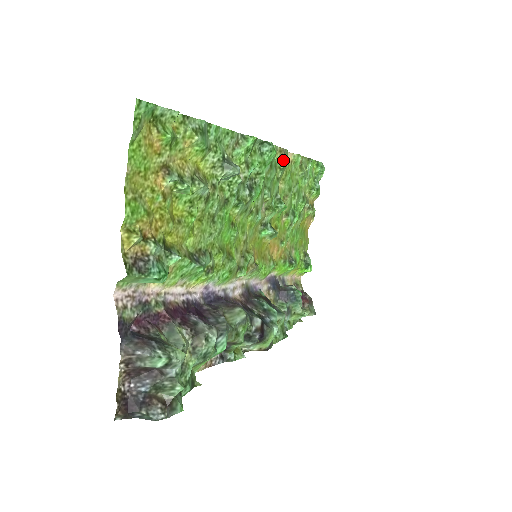
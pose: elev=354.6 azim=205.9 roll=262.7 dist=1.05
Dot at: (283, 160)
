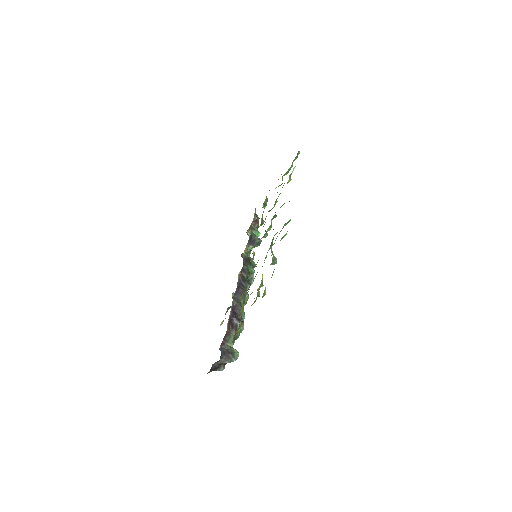
Dot at: occluded
